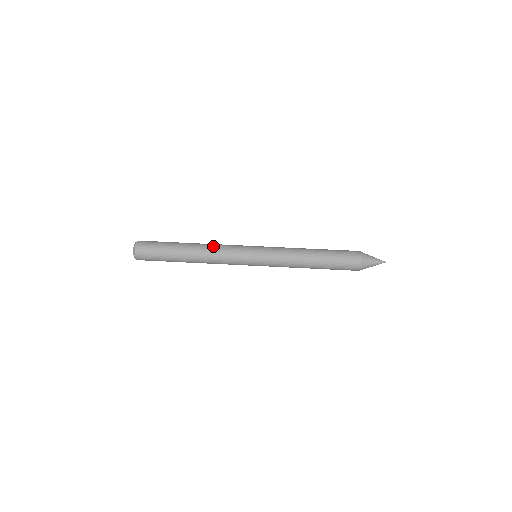
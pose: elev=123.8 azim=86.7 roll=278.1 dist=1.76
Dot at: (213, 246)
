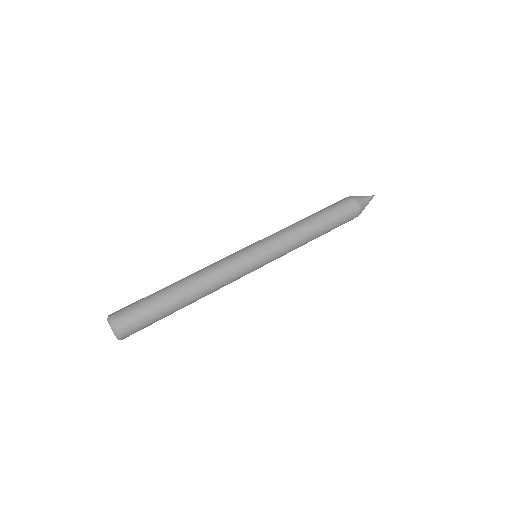
Dot at: (212, 277)
